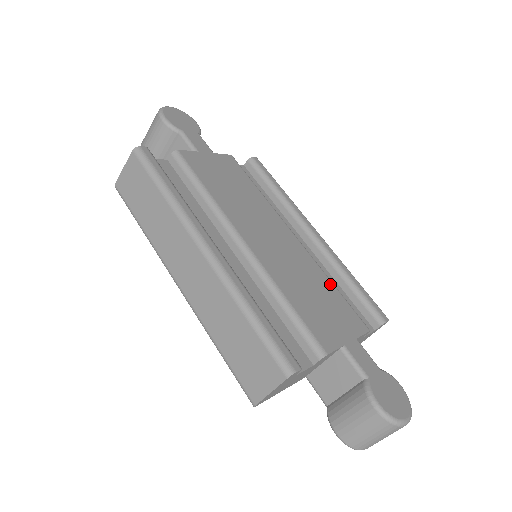
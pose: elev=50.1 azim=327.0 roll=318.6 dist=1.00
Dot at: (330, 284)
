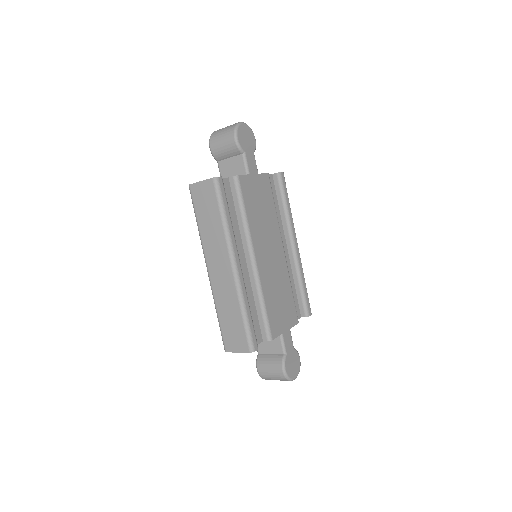
Dot at: (290, 289)
